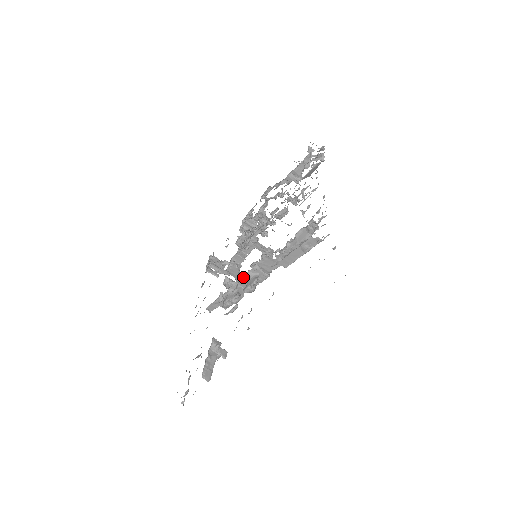
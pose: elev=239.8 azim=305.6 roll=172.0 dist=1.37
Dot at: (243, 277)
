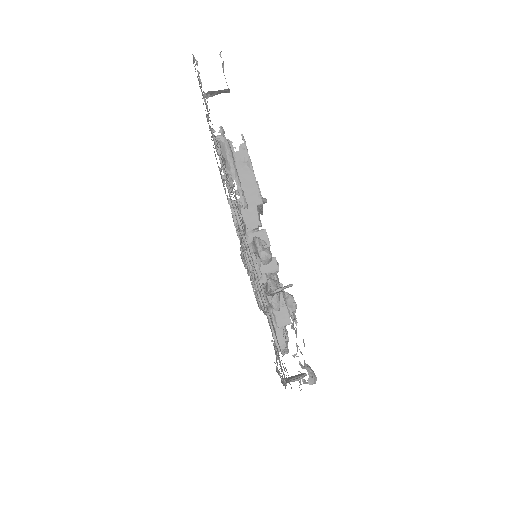
Dot at: (250, 258)
